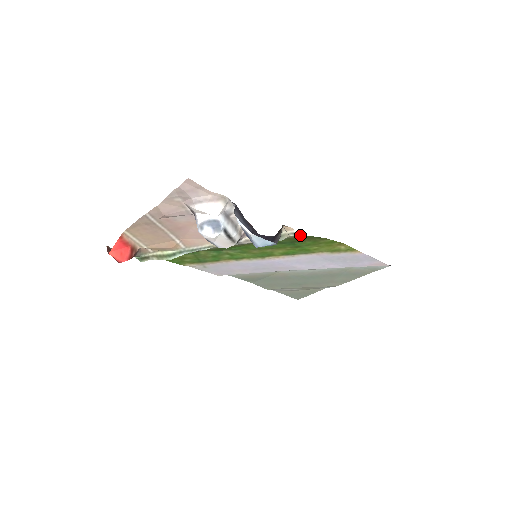
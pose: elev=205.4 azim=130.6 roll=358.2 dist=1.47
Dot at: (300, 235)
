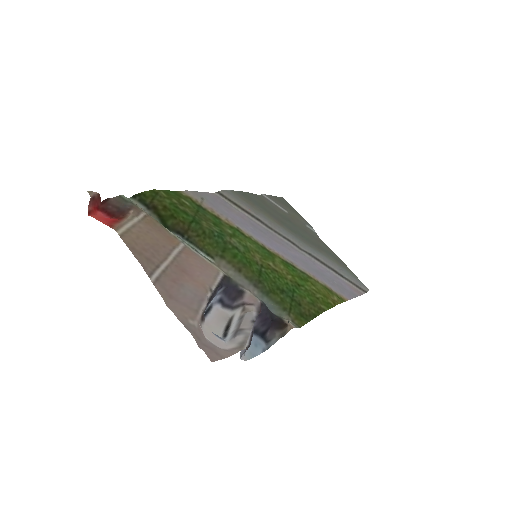
Dot at: (298, 326)
